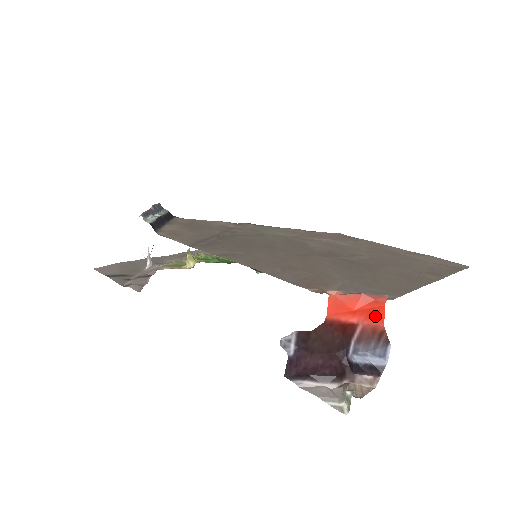
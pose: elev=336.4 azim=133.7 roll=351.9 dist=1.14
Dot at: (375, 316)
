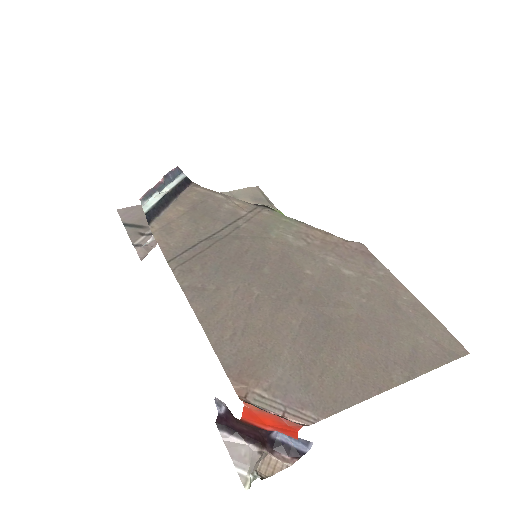
Dot at: (289, 433)
